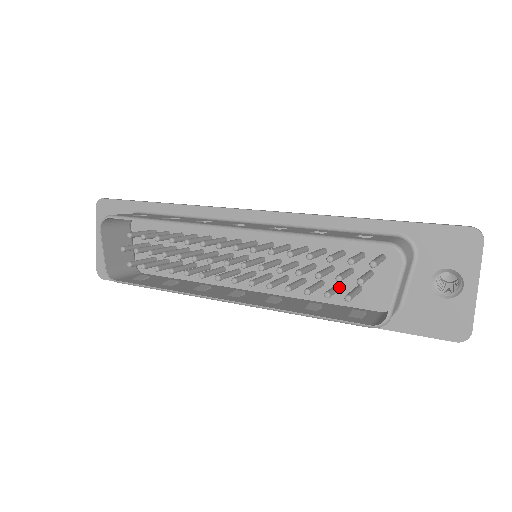
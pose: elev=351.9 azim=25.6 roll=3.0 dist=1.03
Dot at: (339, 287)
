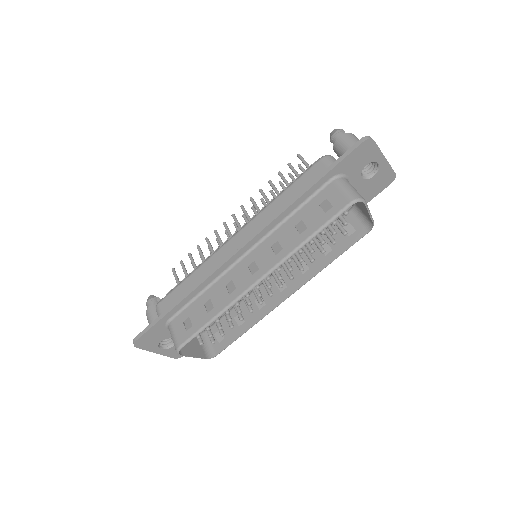
Dot at: occluded
